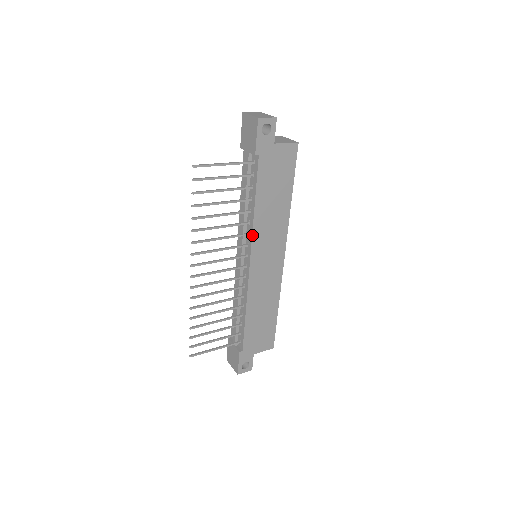
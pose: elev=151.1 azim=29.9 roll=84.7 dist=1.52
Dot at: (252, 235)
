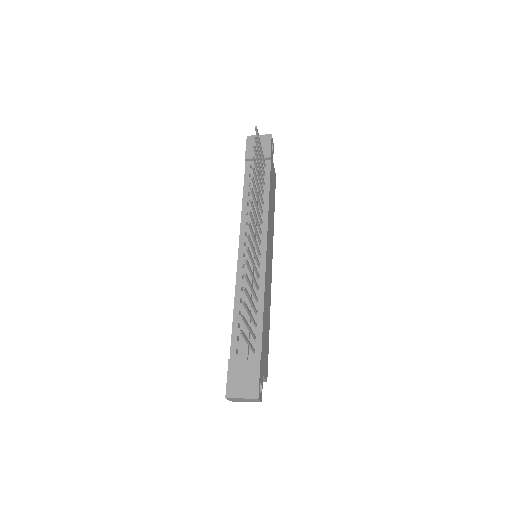
Dot at: (268, 222)
